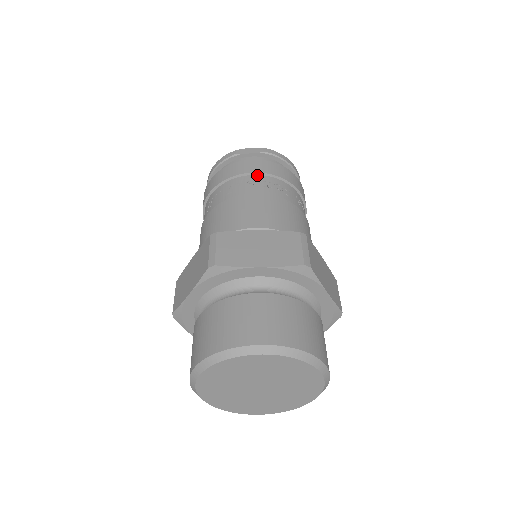
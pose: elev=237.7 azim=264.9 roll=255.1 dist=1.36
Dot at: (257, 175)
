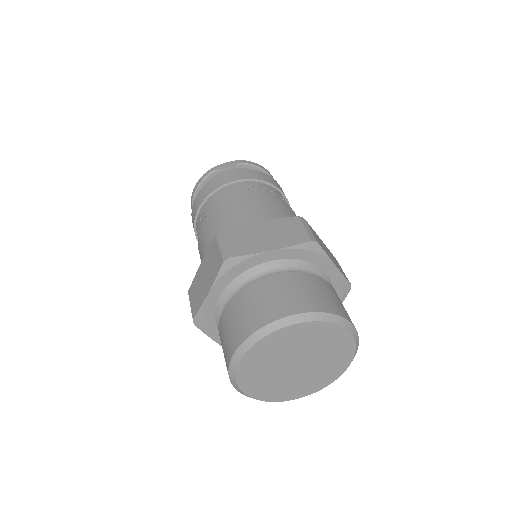
Dot at: (241, 182)
